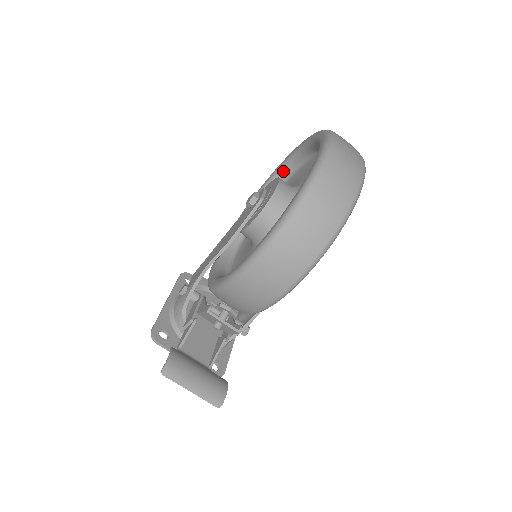
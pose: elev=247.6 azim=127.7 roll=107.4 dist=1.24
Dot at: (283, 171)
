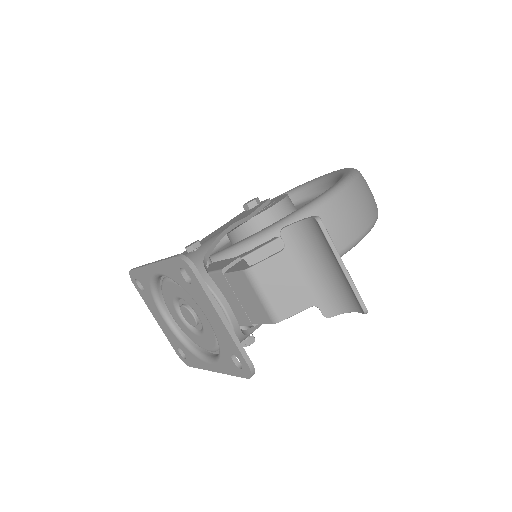
Dot at: occluded
